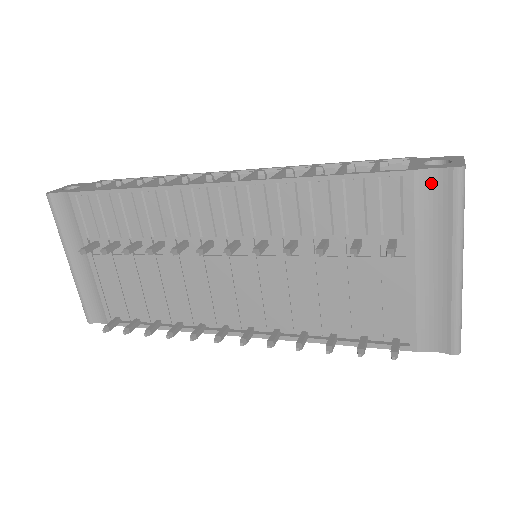
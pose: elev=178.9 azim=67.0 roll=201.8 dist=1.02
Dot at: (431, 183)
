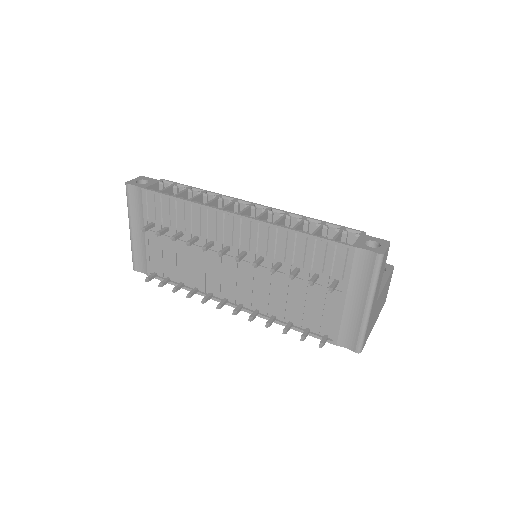
Dot at: (364, 257)
